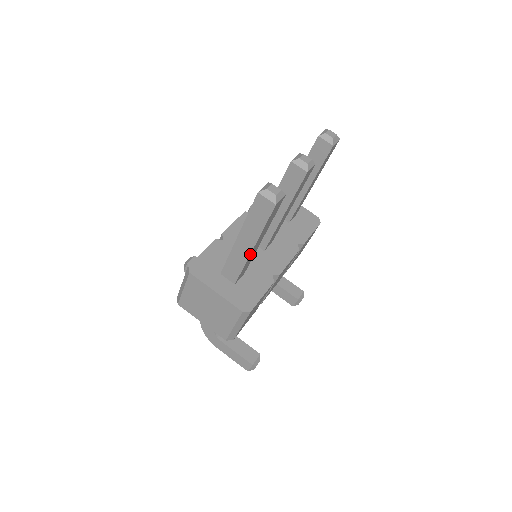
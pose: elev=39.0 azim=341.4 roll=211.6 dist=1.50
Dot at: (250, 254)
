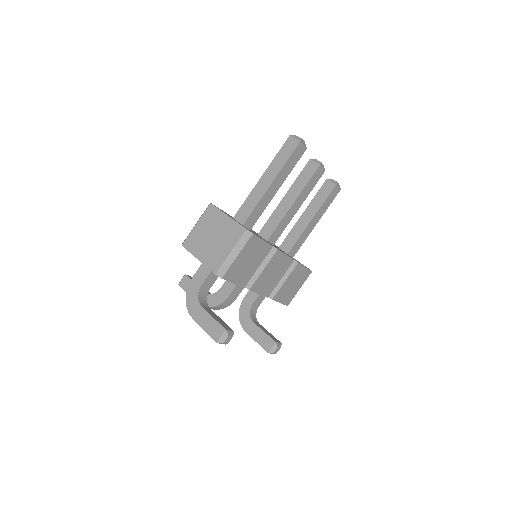
Dot at: (267, 190)
